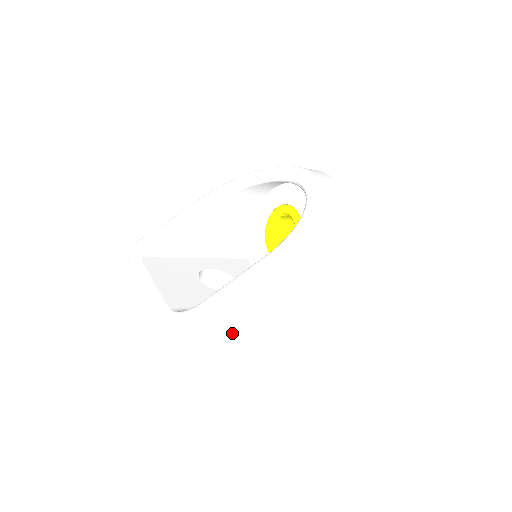
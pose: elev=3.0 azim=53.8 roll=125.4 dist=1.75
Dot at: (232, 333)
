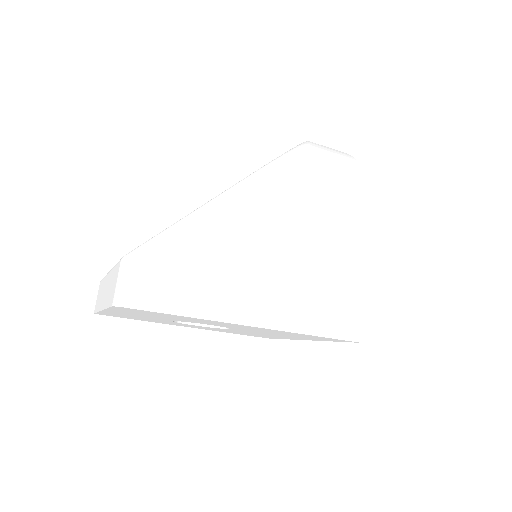
Dot at: (216, 290)
